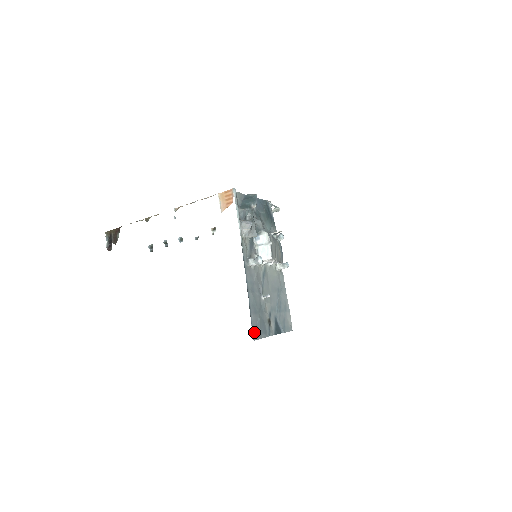
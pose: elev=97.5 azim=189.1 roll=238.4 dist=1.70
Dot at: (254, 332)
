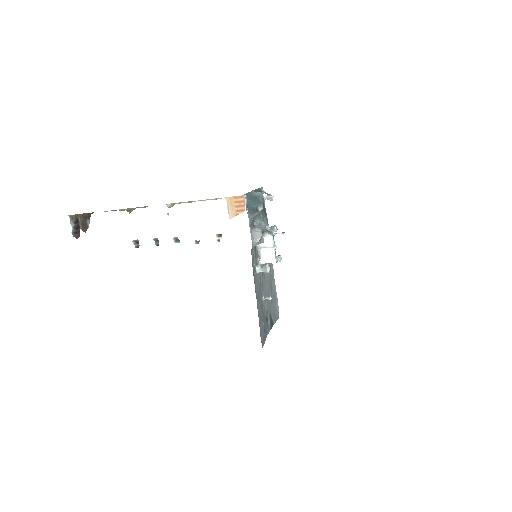
Dot at: (262, 340)
